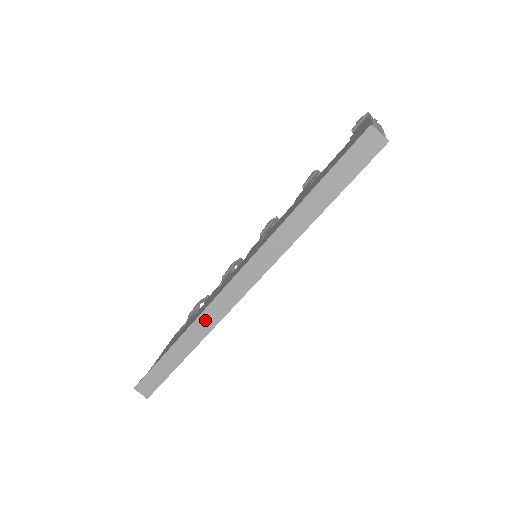
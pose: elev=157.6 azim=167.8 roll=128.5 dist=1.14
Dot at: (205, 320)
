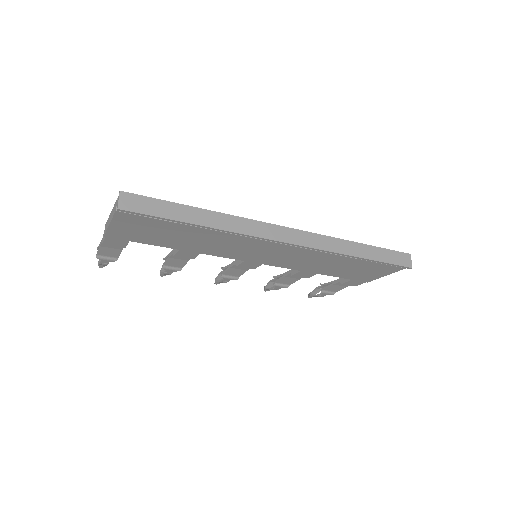
Dot at: (245, 224)
